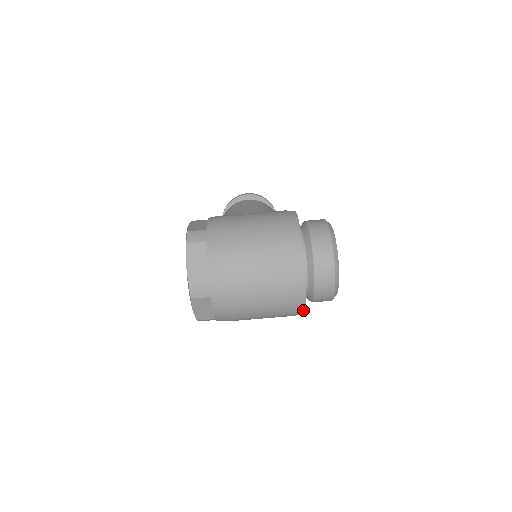
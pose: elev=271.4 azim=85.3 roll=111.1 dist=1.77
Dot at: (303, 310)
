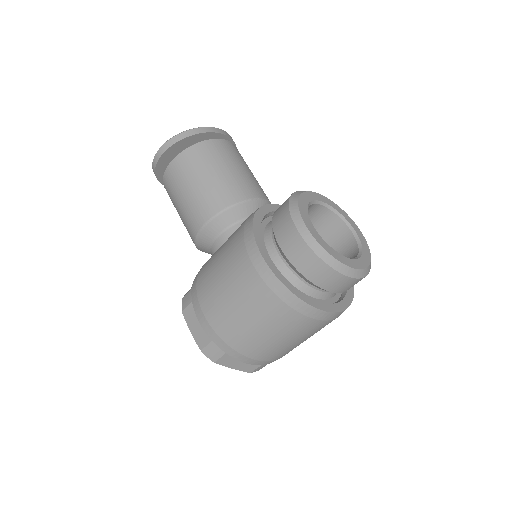
Dot at: (352, 293)
